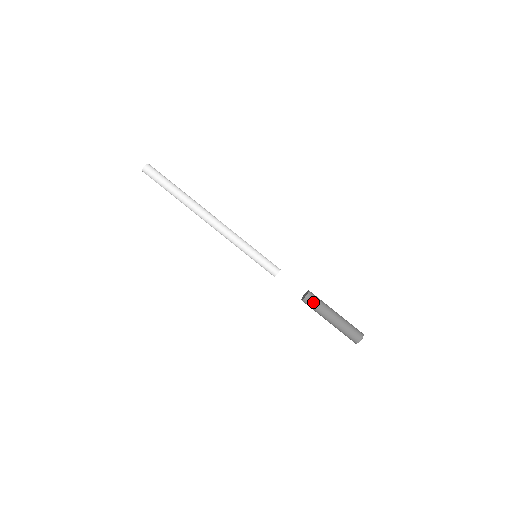
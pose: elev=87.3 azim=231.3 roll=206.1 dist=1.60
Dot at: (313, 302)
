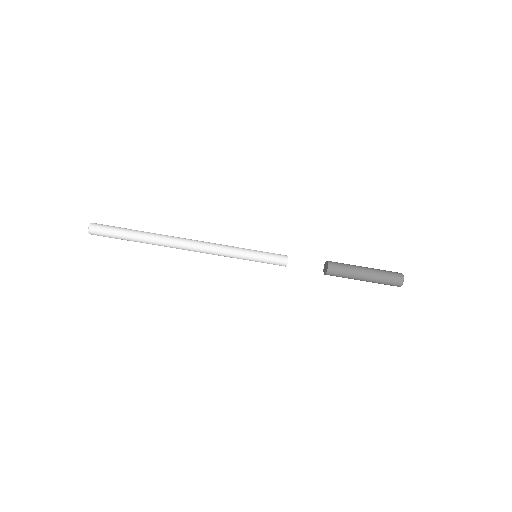
Dot at: (336, 276)
